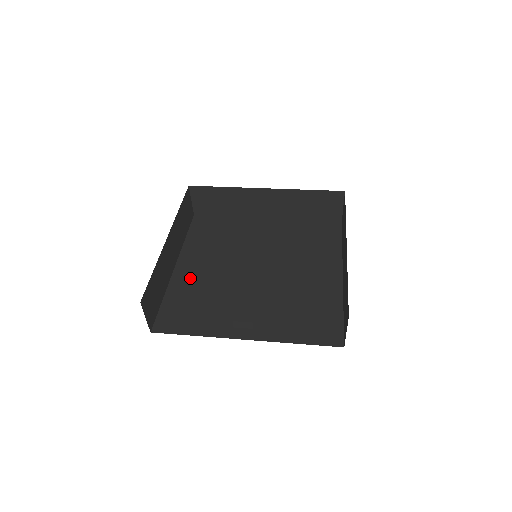
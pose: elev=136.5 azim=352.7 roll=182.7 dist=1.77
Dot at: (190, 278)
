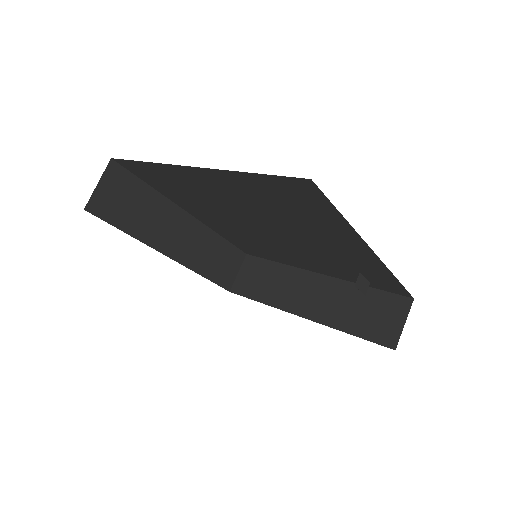
Dot at: occluded
